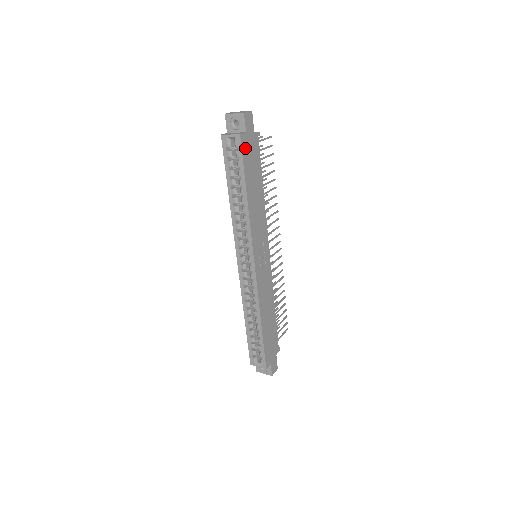
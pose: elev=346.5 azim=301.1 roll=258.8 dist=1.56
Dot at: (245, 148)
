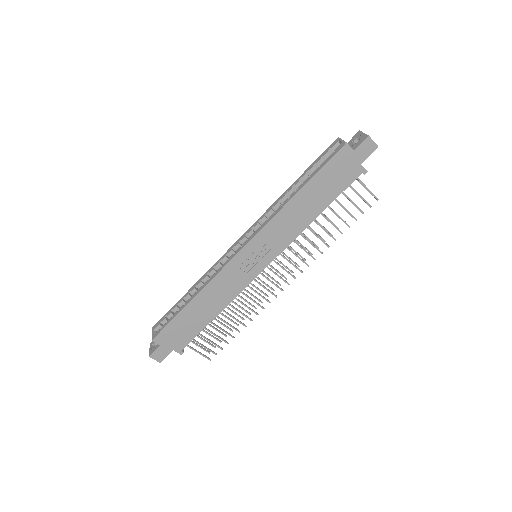
Dot at: (340, 159)
